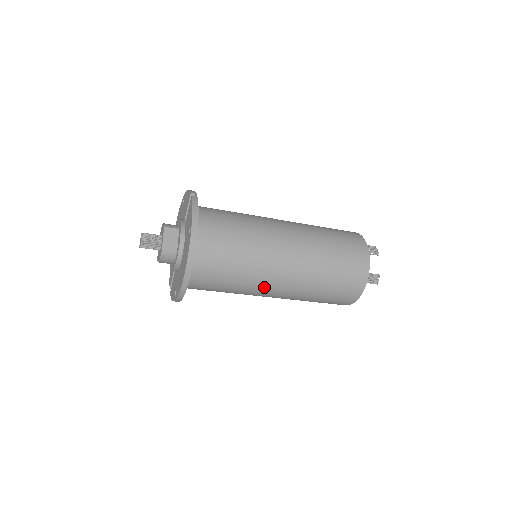
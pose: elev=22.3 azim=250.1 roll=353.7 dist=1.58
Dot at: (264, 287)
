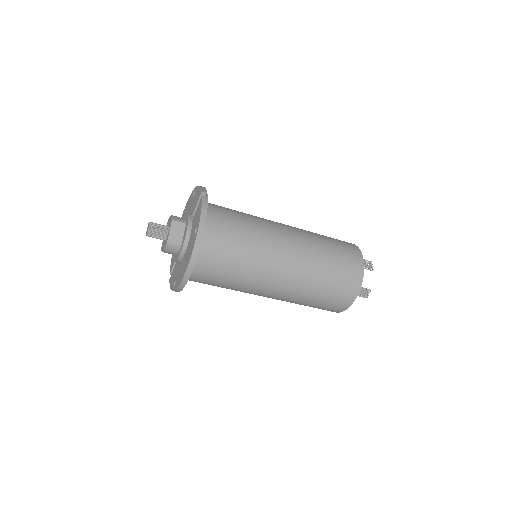
Dot at: (259, 289)
